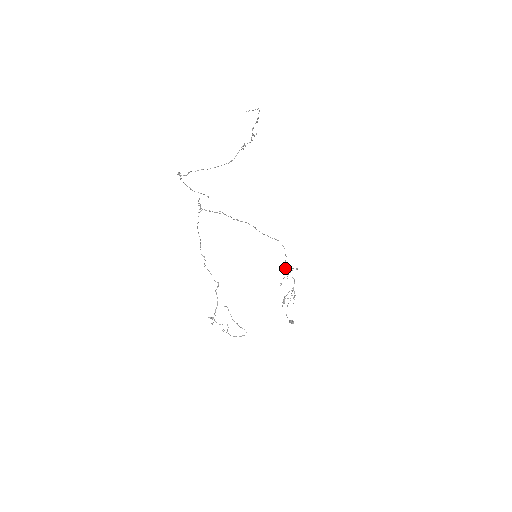
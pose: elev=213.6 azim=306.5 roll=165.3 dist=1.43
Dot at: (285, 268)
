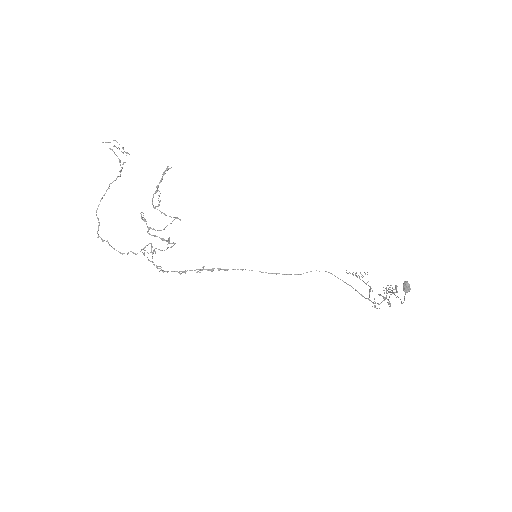
Dot at: (369, 300)
